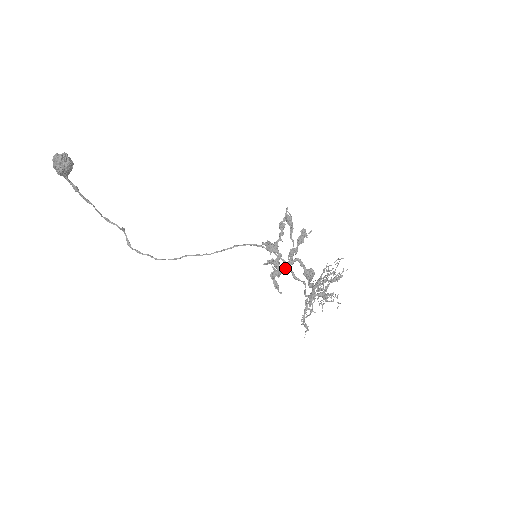
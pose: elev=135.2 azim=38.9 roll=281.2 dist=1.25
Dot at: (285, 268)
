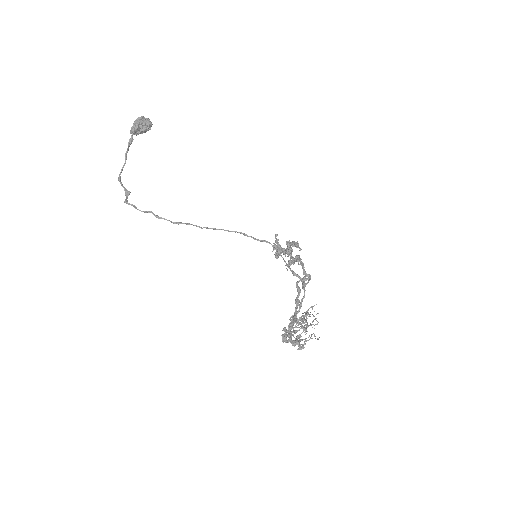
Dot at: (292, 256)
